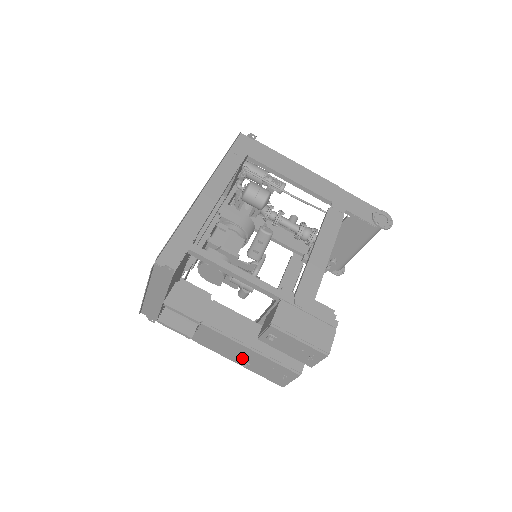
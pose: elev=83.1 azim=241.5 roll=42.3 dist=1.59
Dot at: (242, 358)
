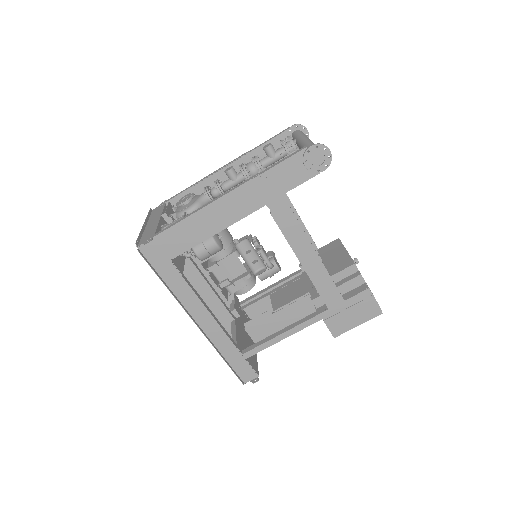
Dot at: occluded
